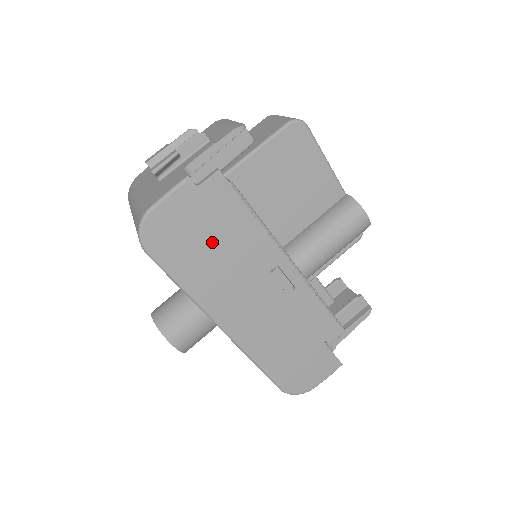
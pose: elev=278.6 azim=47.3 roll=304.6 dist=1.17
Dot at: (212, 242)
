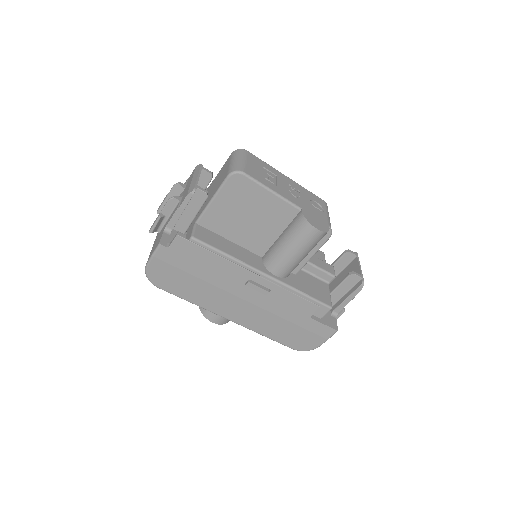
Dot at: (194, 275)
